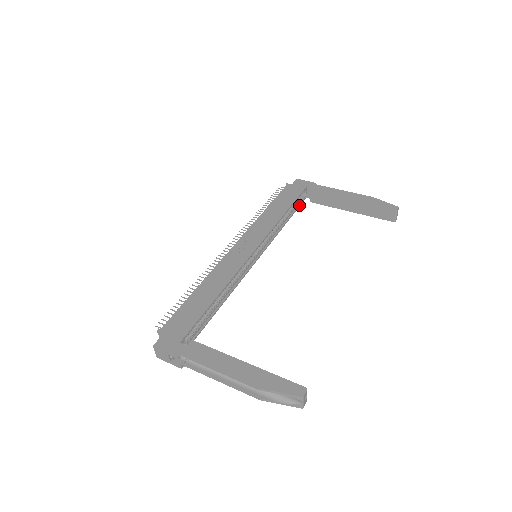
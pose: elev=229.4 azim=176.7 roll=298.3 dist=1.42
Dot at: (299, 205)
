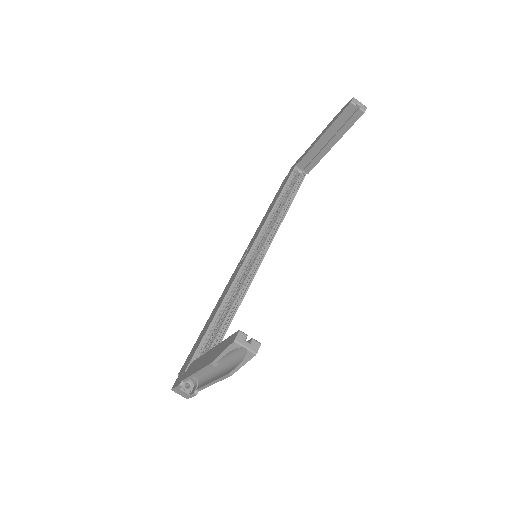
Dot at: (299, 185)
